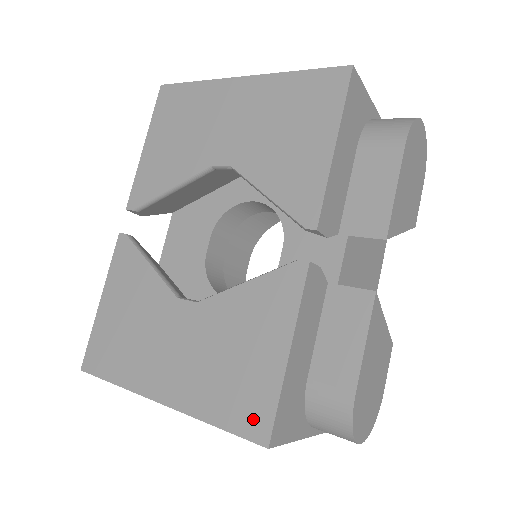
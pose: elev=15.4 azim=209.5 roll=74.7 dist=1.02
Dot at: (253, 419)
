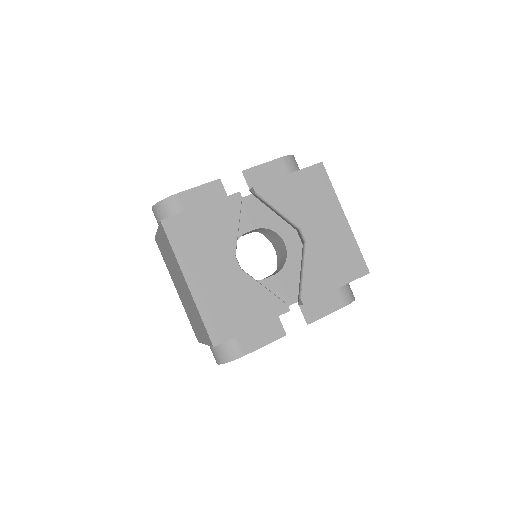
Dot at: (218, 332)
